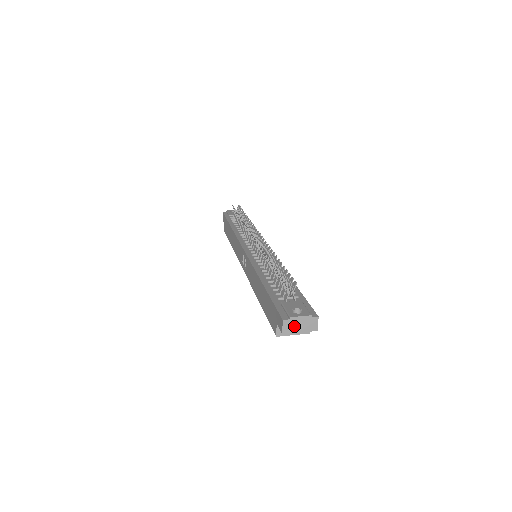
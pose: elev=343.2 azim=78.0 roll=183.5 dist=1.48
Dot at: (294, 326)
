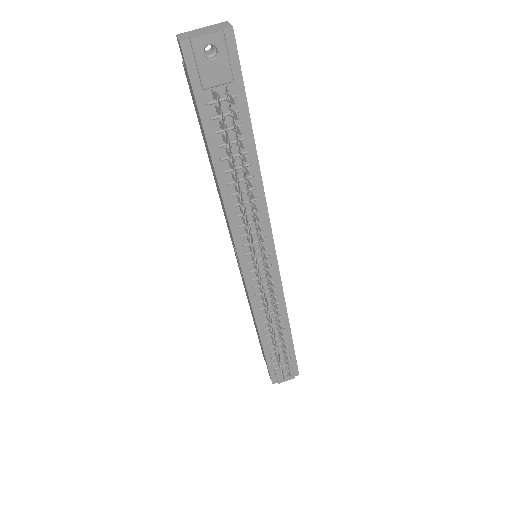
Dot at: occluded
